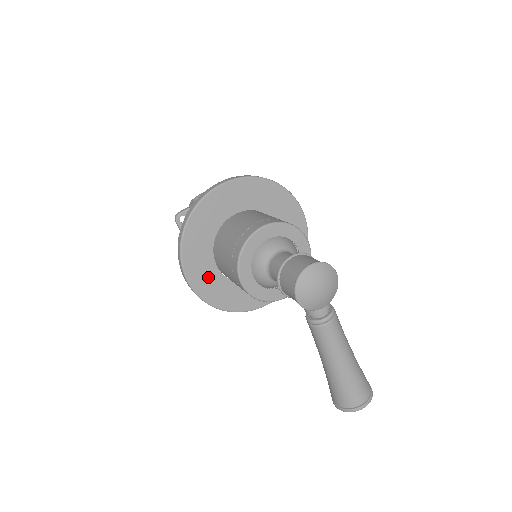
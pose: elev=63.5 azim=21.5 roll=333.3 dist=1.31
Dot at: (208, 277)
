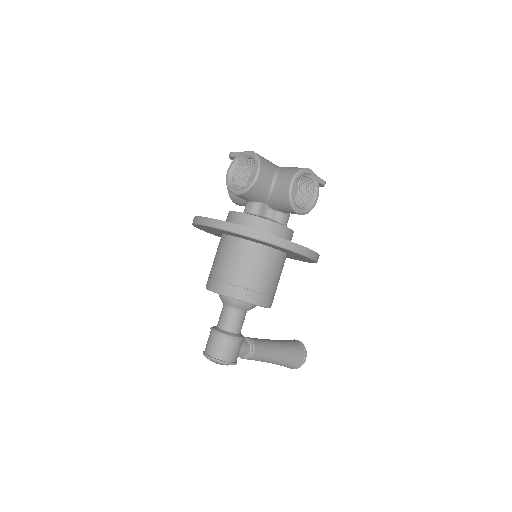
Dot at: occluded
